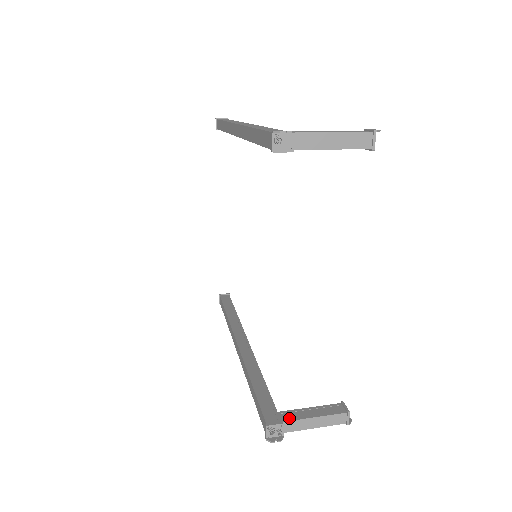
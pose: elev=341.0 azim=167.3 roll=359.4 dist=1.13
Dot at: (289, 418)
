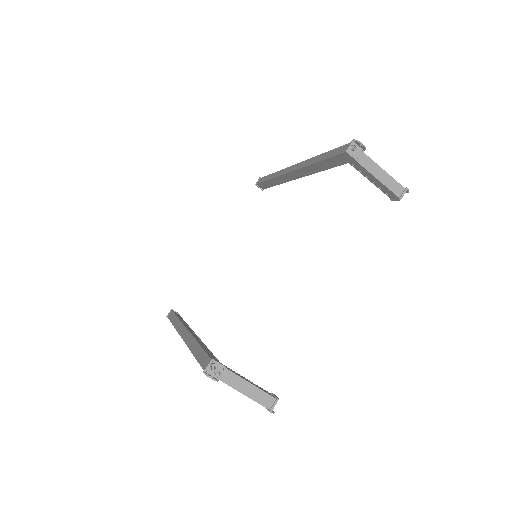
Dot at: (230, 370)
